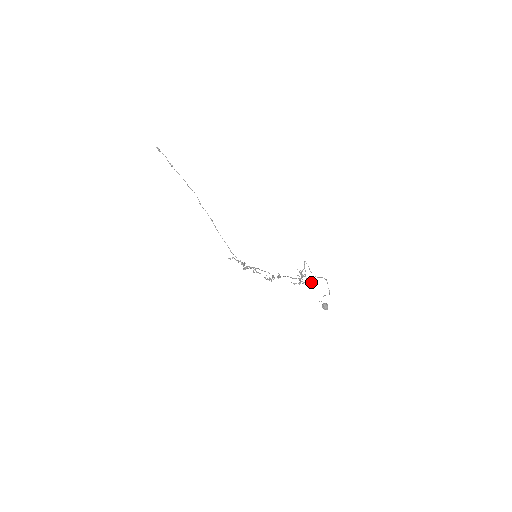
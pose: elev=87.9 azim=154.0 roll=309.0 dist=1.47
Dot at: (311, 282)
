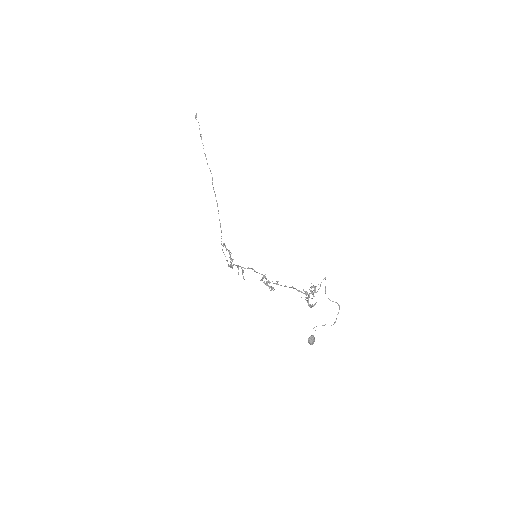
Dot at: (314, 305)
